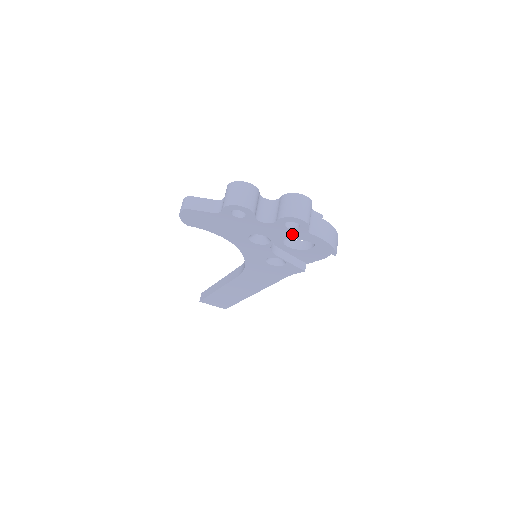
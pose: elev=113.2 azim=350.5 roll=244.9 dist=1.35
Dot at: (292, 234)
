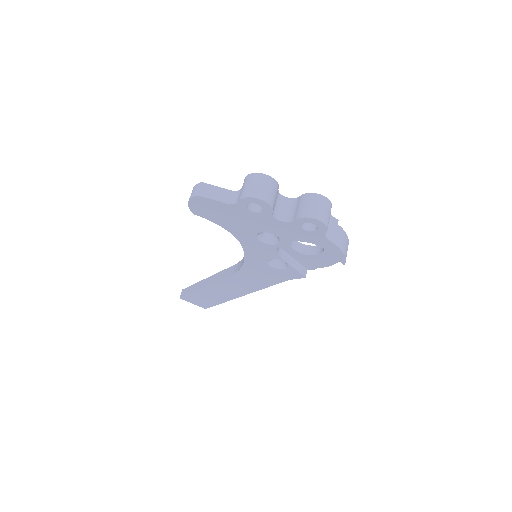
Dot at: (306, 236)
